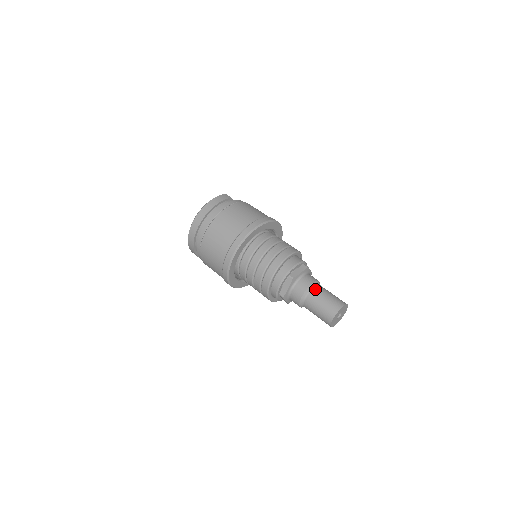
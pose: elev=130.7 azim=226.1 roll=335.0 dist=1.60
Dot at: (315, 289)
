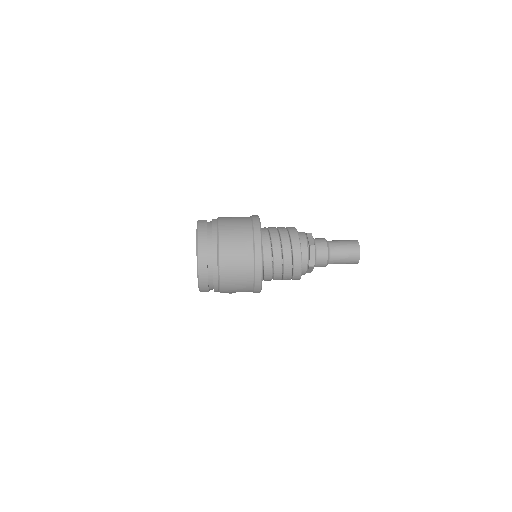
Dot at: (331, 244)
